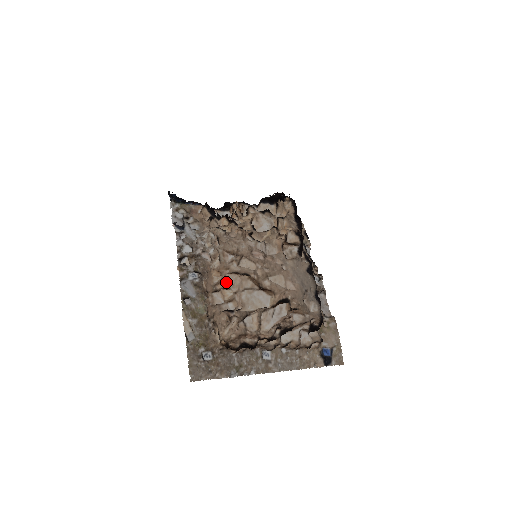
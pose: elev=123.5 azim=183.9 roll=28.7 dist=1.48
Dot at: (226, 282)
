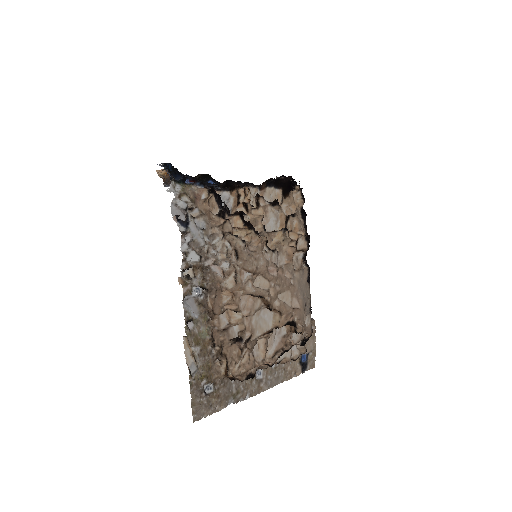
Dot at: (239, 305)
